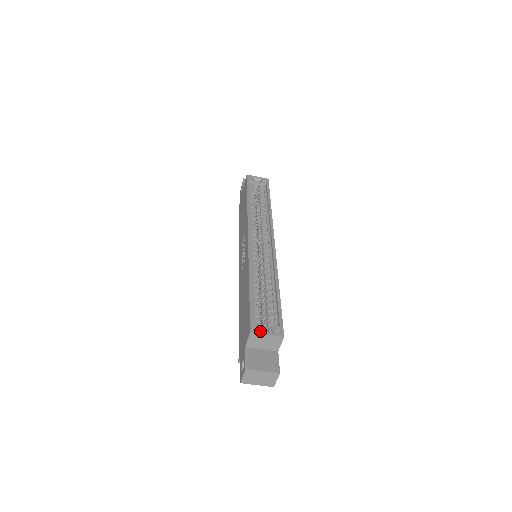
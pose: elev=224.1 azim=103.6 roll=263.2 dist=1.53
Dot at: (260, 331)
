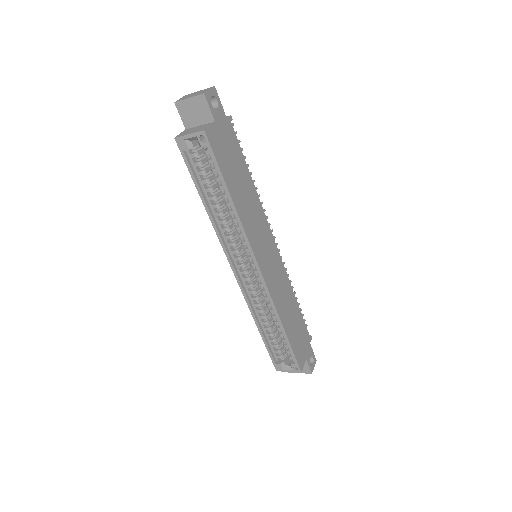
Dot at: (282, 370)
